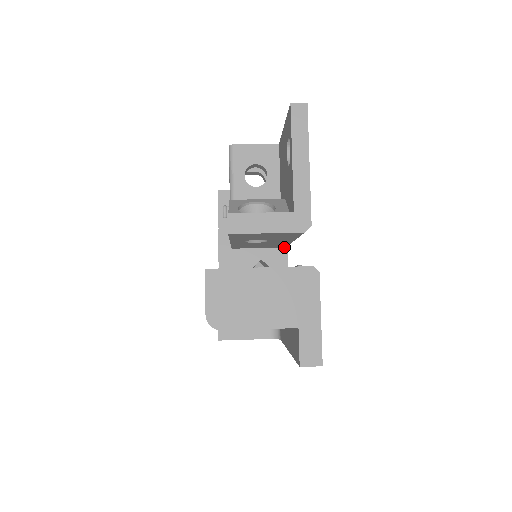
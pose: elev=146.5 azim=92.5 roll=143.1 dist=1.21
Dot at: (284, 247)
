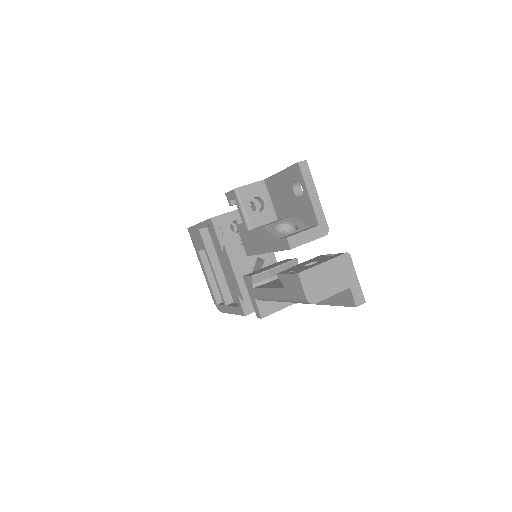
Dot at: occluded
